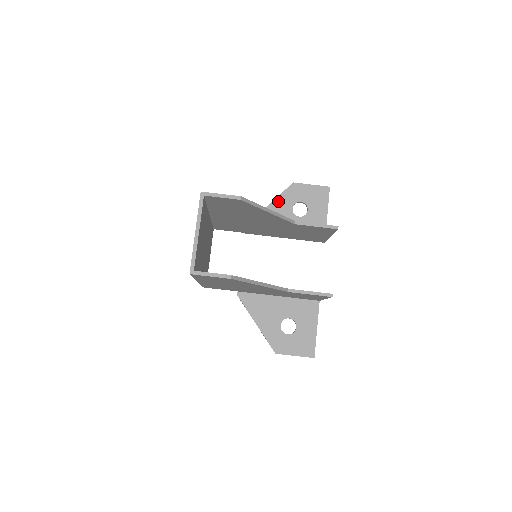
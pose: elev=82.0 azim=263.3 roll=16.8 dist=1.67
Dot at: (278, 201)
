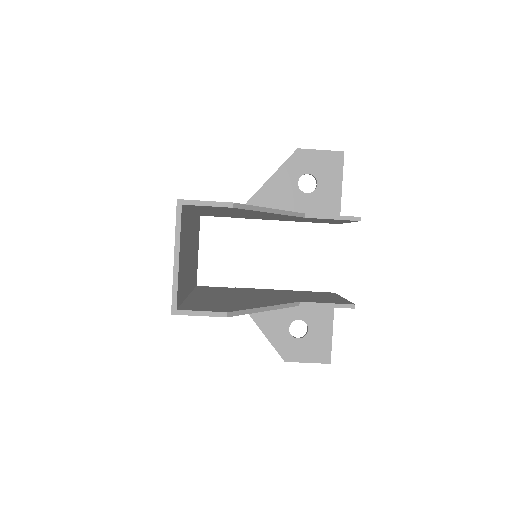
Dot at: (279, 174)
